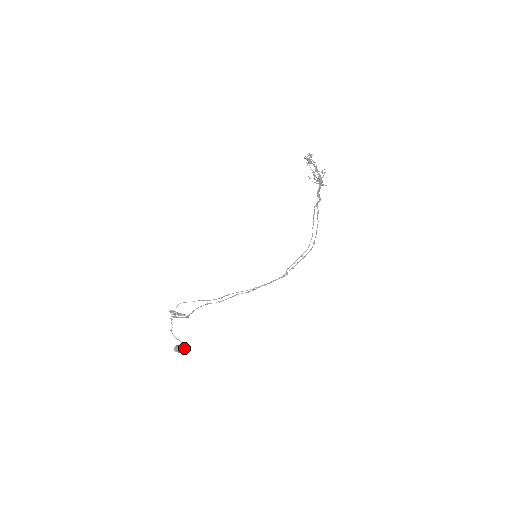
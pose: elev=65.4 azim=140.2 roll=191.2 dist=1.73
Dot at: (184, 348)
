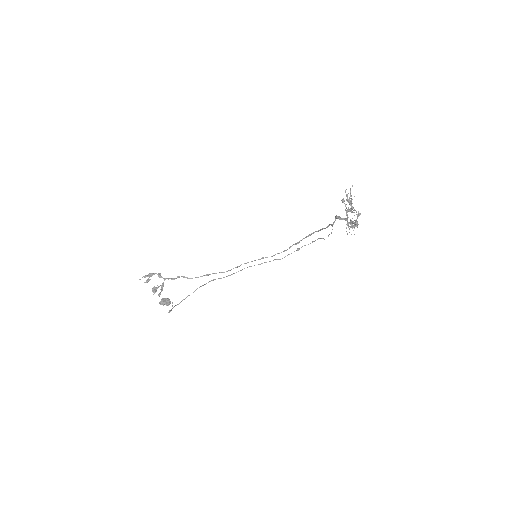
Dot at: occluded
